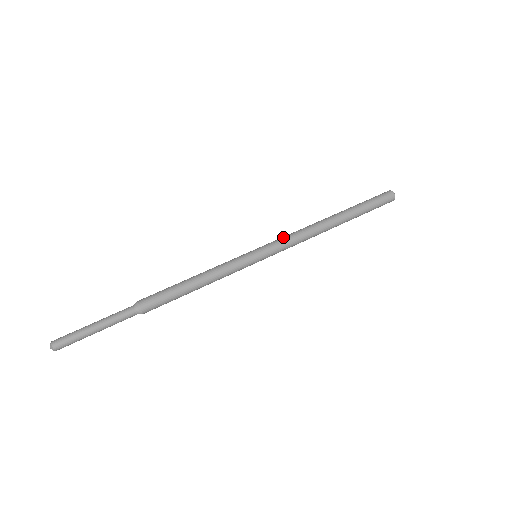
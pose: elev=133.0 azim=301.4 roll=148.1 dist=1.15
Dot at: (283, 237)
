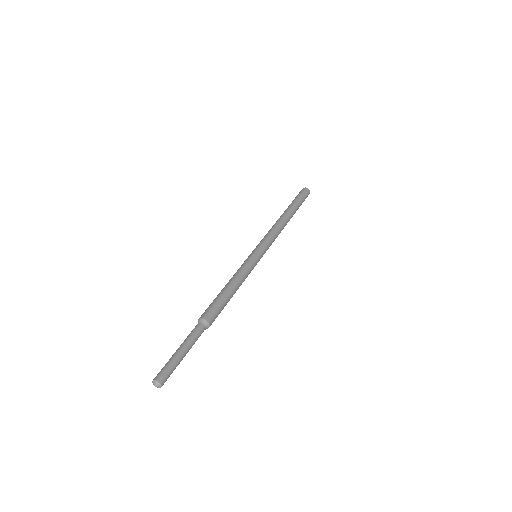
Dot at: (267, 236)
